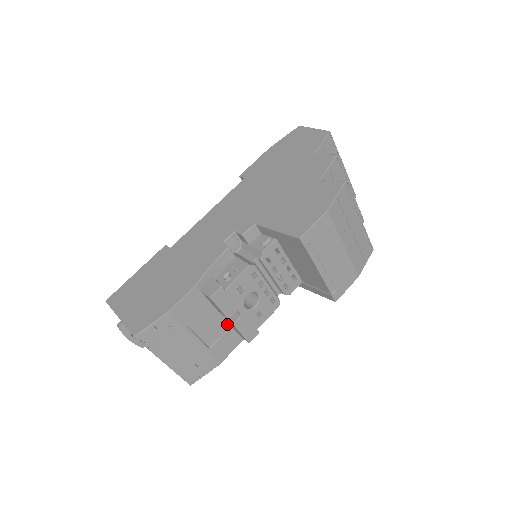
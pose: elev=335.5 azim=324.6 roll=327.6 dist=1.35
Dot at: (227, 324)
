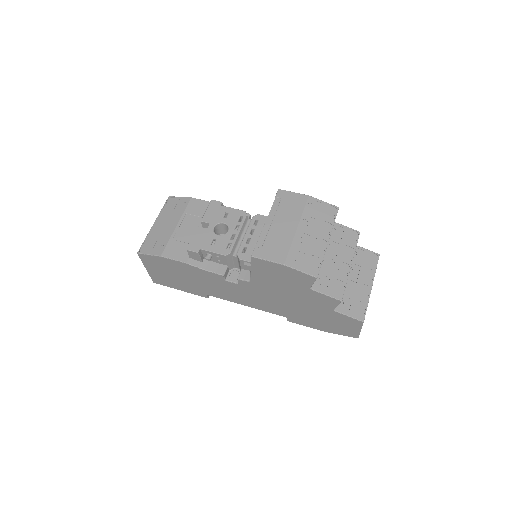
Dot at: occluded
